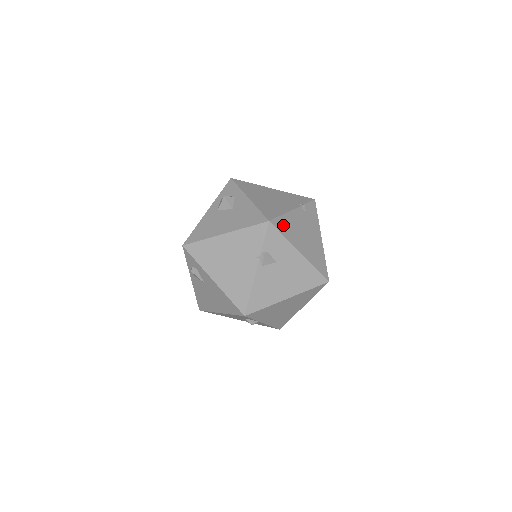
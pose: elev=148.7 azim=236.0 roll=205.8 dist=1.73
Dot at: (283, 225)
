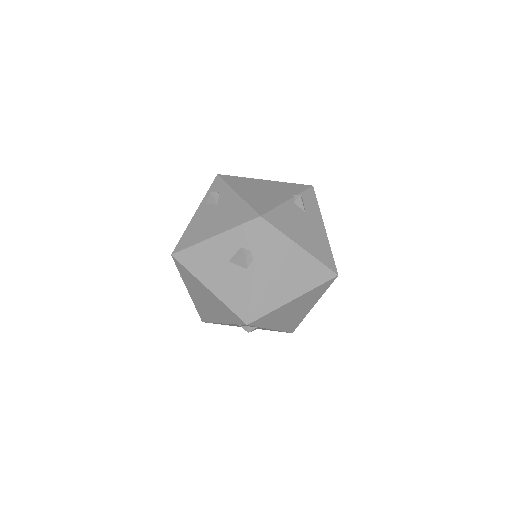
Dot at: occluded
